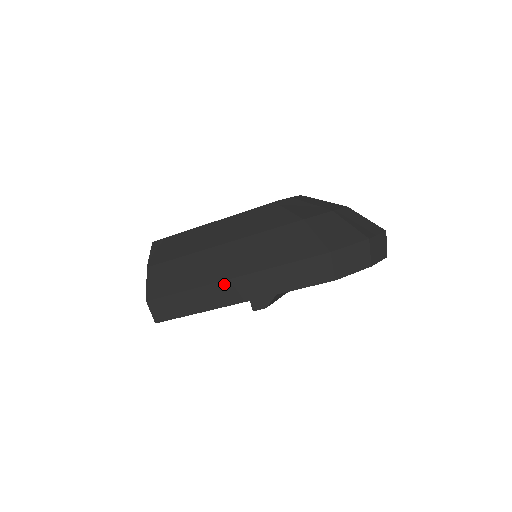
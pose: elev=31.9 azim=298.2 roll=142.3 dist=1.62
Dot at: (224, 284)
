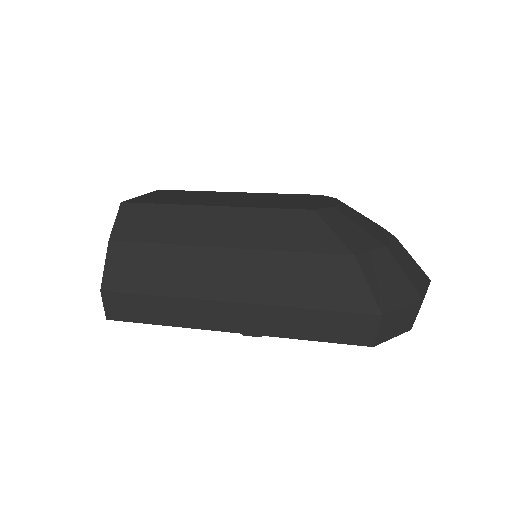
Dot at: (222, 305)
